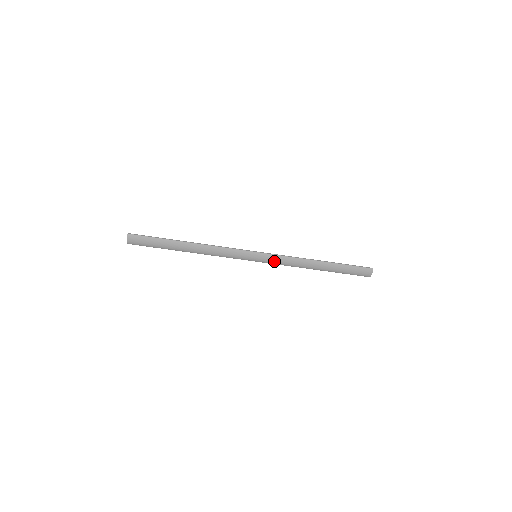
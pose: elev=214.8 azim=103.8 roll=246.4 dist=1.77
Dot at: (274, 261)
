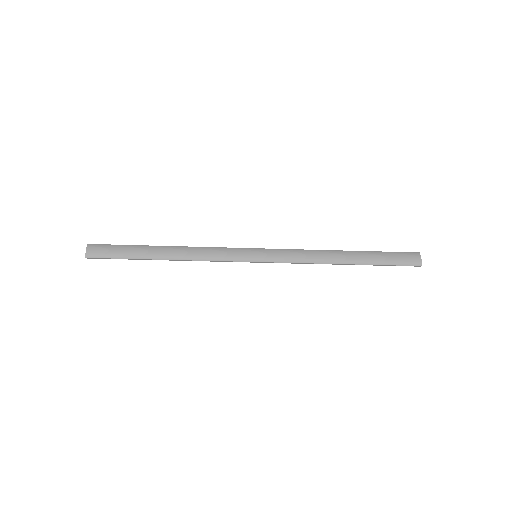
Dot at: (281, 257)
